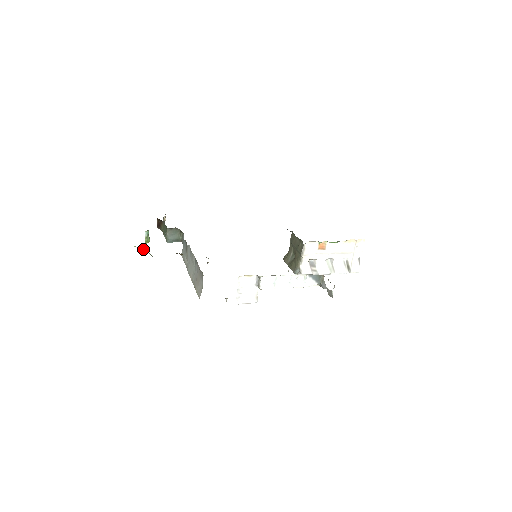
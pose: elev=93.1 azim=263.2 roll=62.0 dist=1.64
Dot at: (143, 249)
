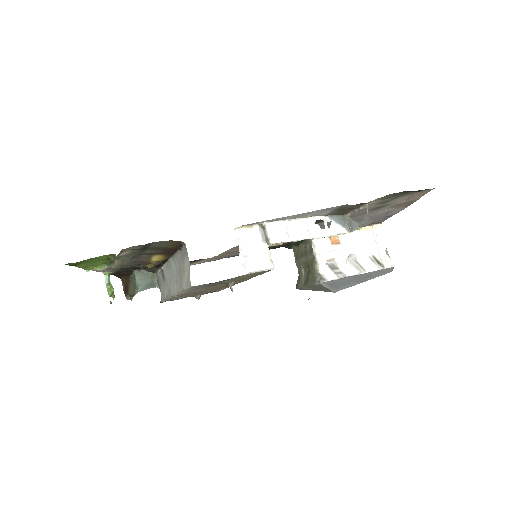
Dot at: (99, 268)
